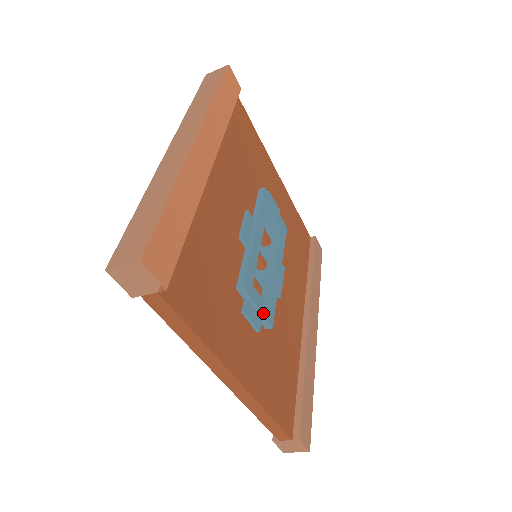
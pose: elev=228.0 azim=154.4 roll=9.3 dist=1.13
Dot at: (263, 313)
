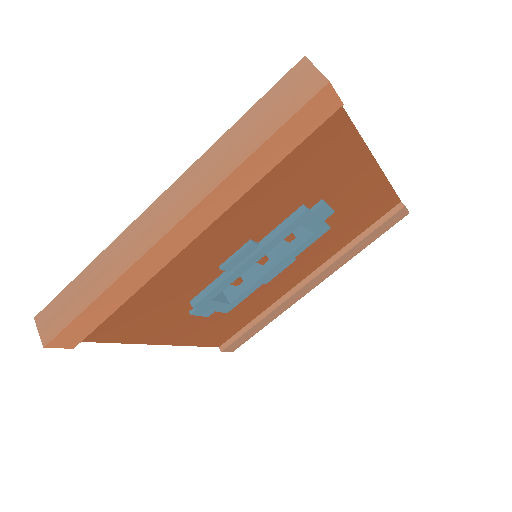
Dot at: (217, 310)
